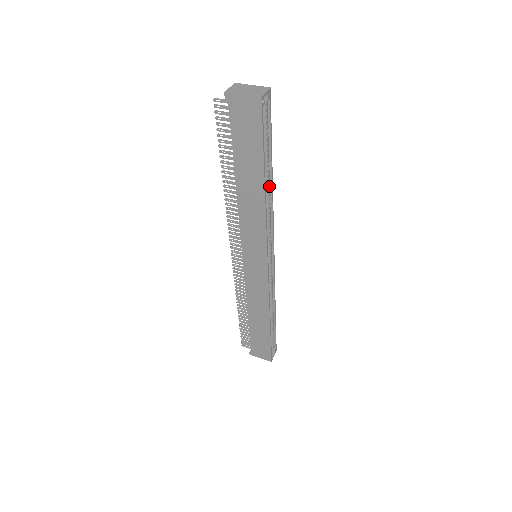
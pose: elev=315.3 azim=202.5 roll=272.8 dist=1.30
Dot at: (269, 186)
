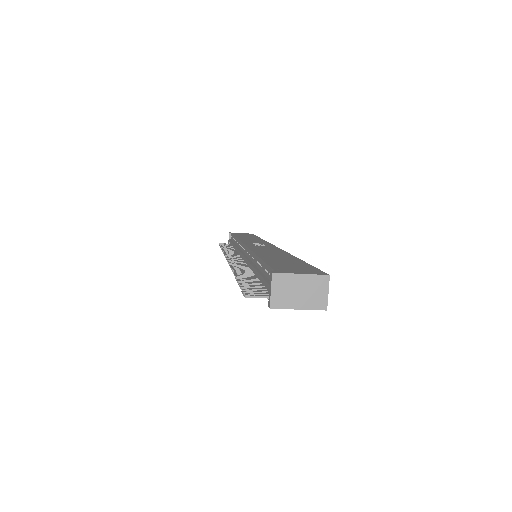
Dot at: occluded
